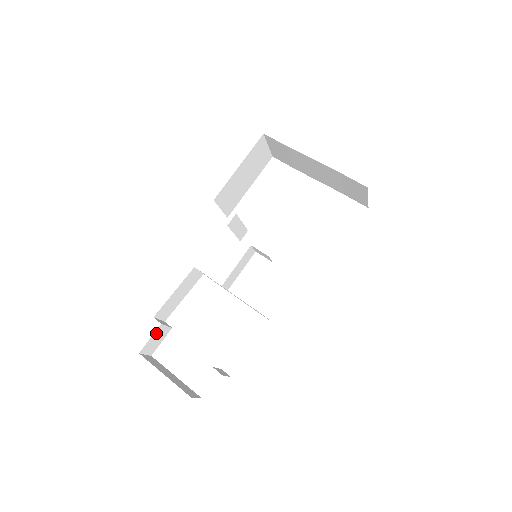
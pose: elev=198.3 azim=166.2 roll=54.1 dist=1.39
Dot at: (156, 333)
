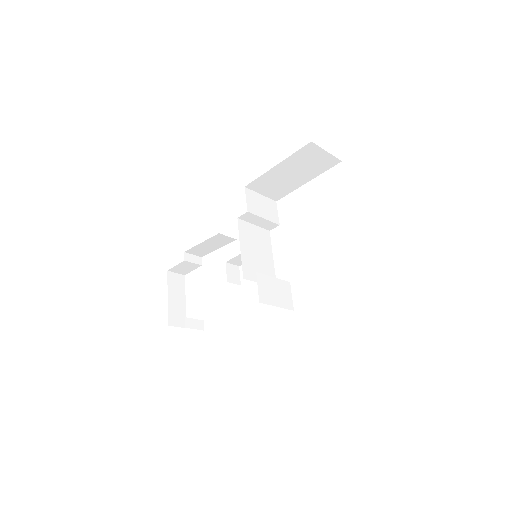
Dot at: (182, 264)
